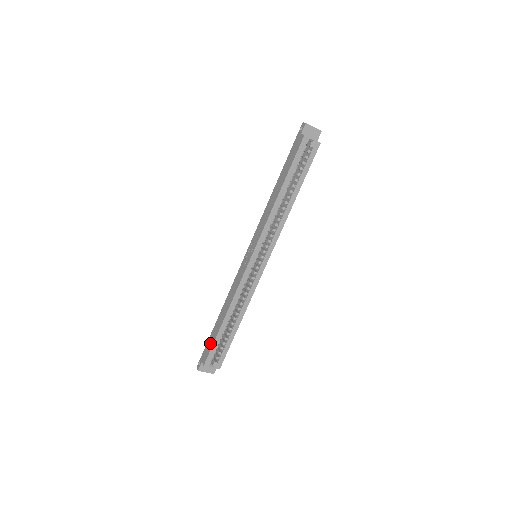
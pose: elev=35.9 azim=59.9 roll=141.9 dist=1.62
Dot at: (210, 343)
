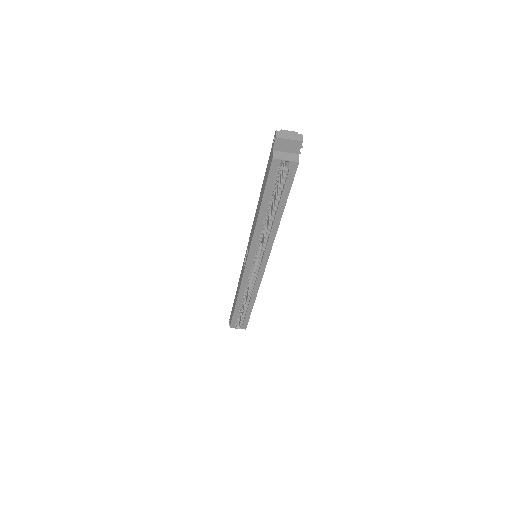
Dot at: (232, 312)
